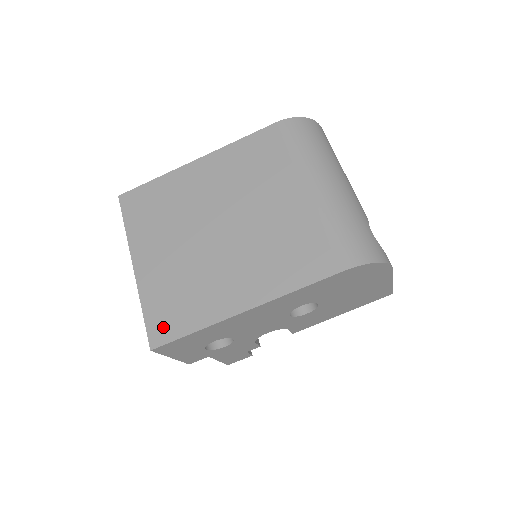
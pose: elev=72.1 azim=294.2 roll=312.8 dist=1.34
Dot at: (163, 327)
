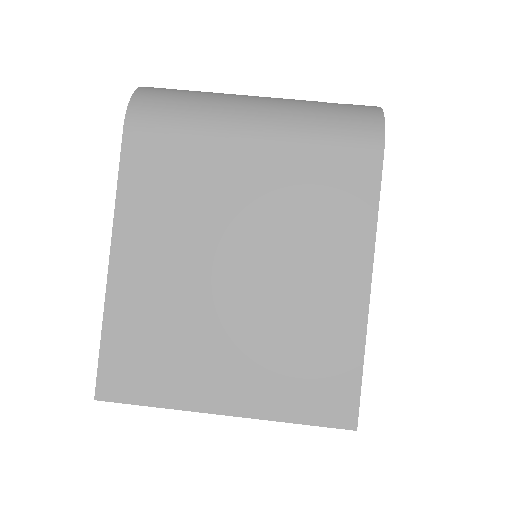
Dot at: (335, 403)
